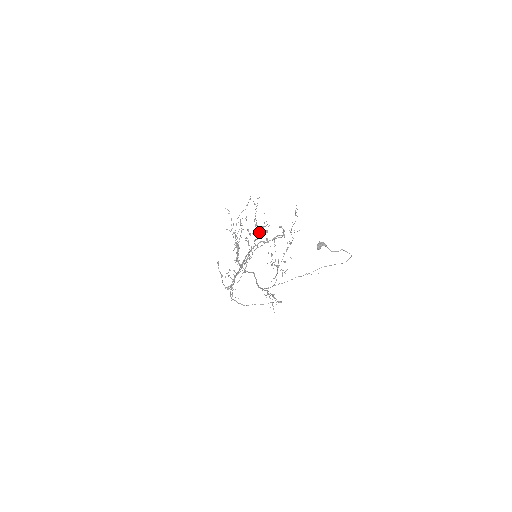
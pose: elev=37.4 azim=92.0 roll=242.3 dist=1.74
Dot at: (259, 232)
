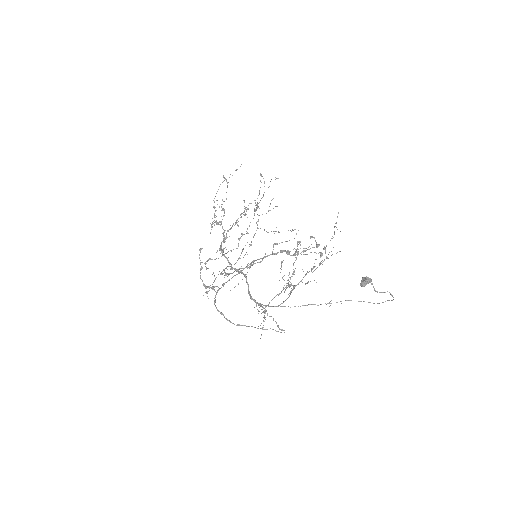
Dot at: occluded
